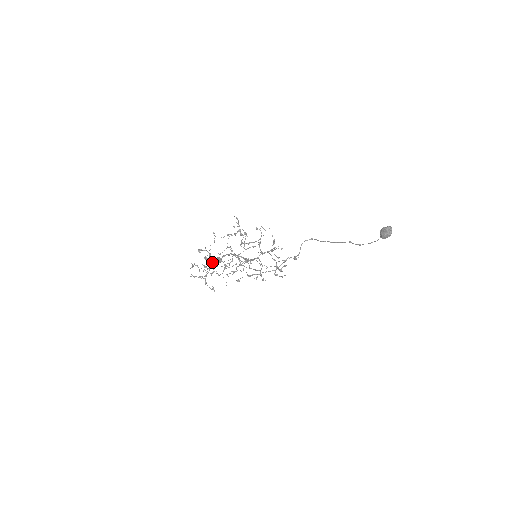
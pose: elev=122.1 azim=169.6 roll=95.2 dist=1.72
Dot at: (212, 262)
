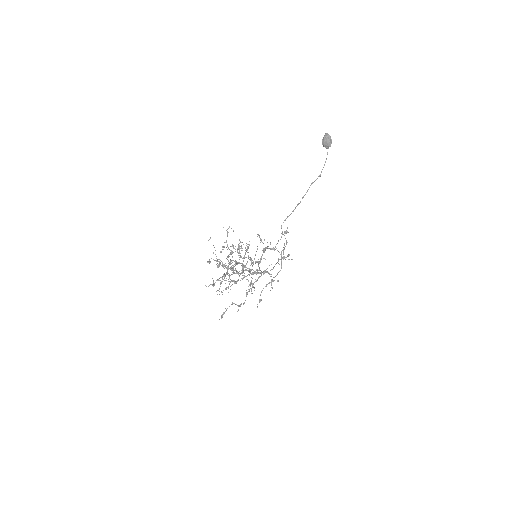
Dot at: occluded
